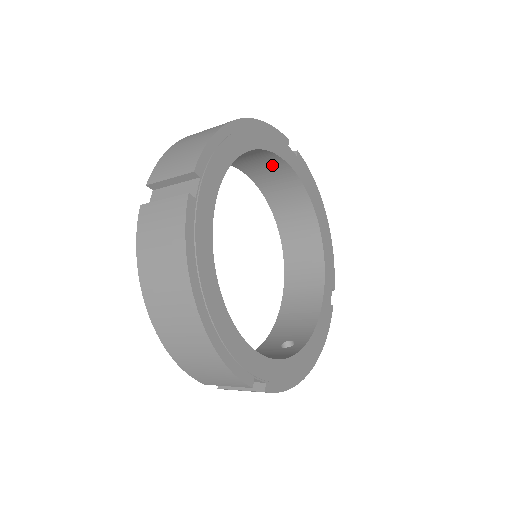
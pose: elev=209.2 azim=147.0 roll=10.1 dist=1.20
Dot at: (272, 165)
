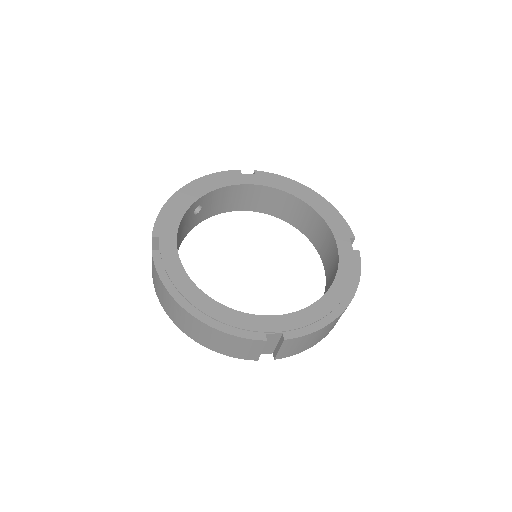
Dot at: (240, 193)
